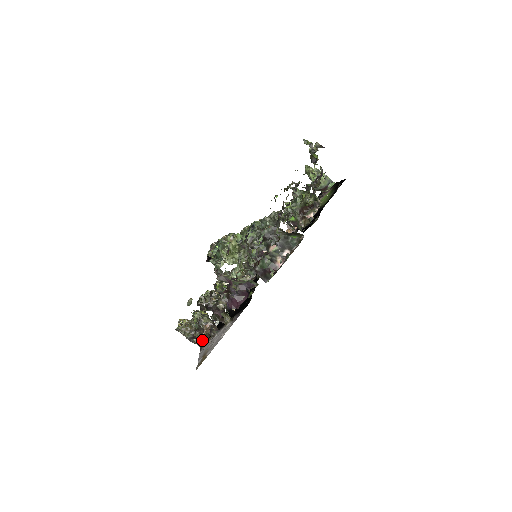
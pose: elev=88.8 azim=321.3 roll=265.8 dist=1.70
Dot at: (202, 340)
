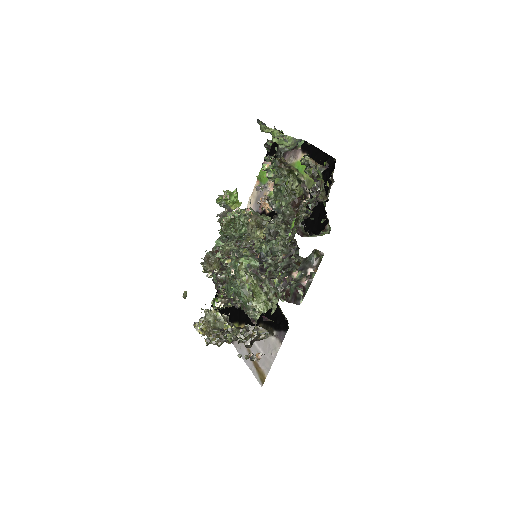
Dot at: occluded
